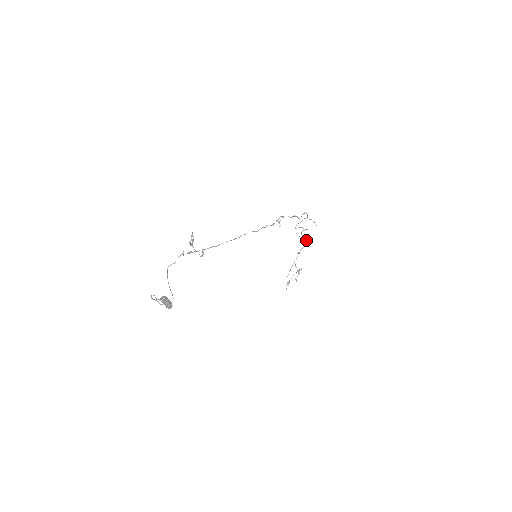
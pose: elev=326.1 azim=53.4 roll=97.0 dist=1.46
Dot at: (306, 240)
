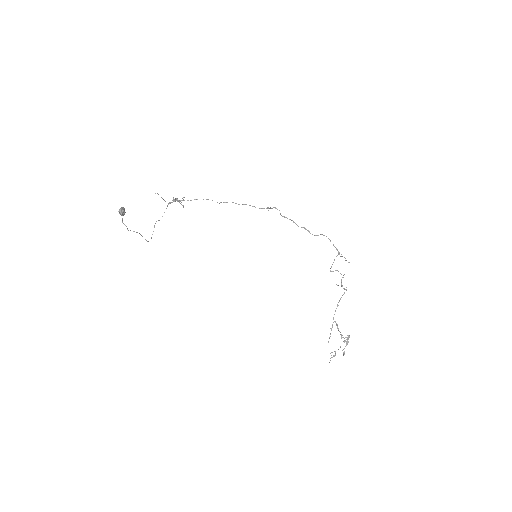
Dot at: (345, 289)
